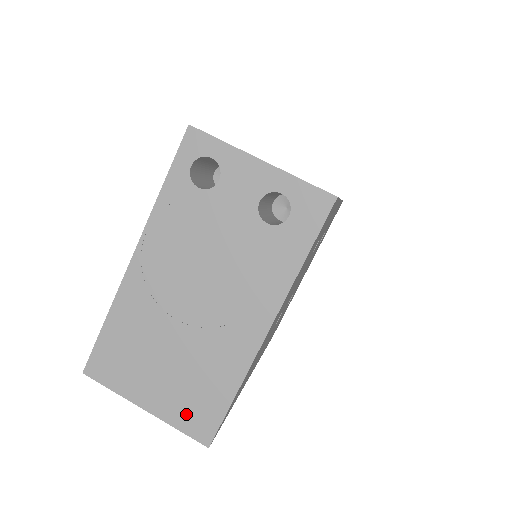
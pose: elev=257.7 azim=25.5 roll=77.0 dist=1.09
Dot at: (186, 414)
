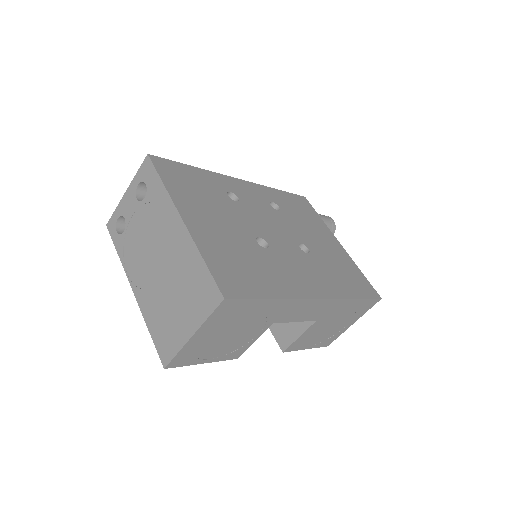
Dot at: (202, 304)
